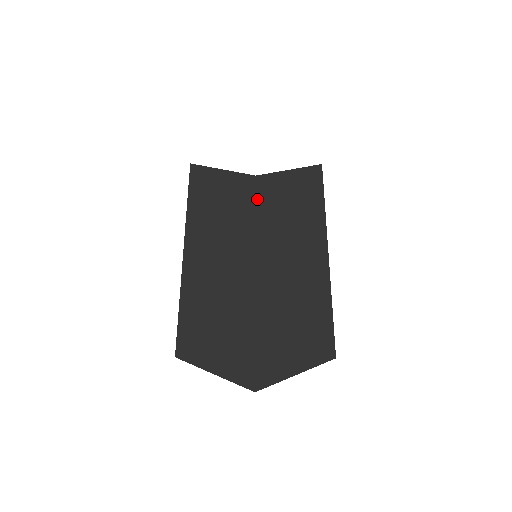
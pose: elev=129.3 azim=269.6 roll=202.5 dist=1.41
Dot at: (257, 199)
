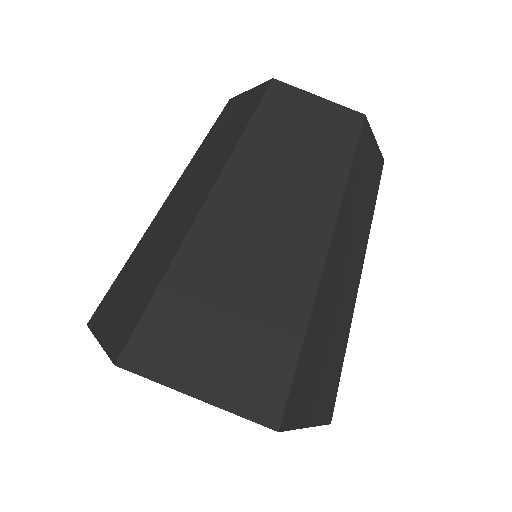
Dot at: (262, 102)
